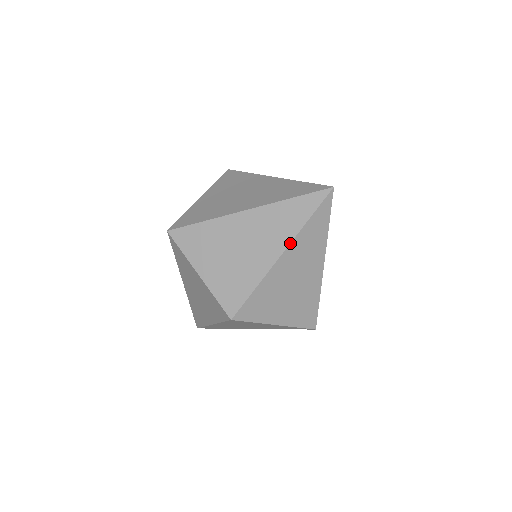
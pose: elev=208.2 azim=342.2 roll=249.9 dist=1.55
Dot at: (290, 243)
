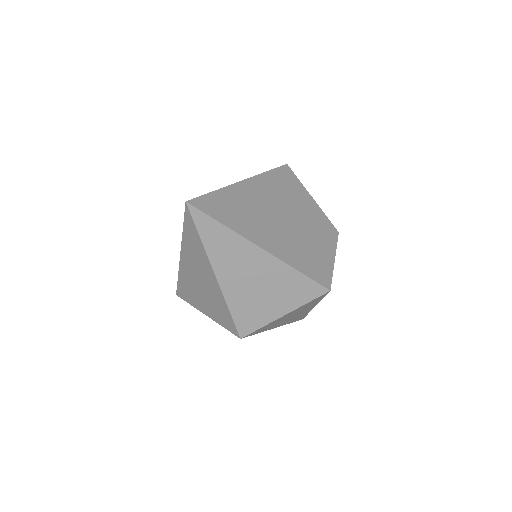
Dot at: (210, 263)
